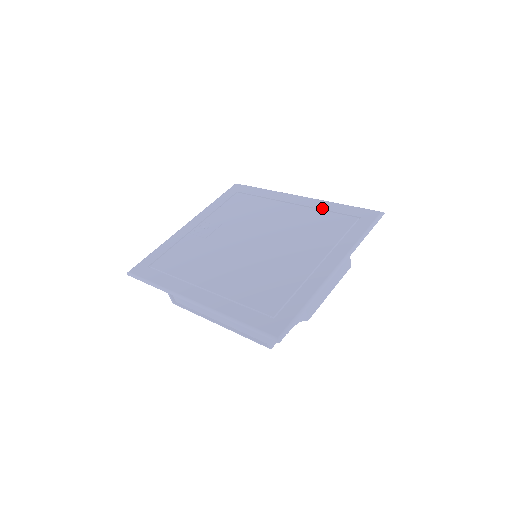
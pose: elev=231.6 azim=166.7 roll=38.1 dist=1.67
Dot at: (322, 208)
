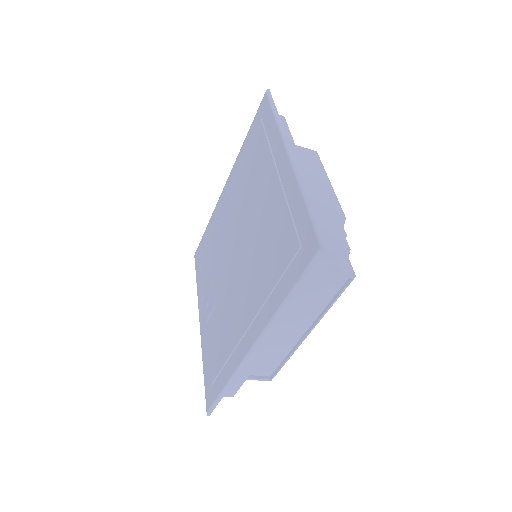
Dot at: (240, 162)
